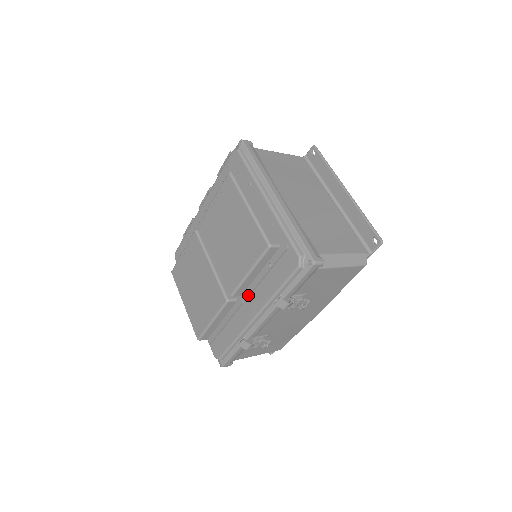
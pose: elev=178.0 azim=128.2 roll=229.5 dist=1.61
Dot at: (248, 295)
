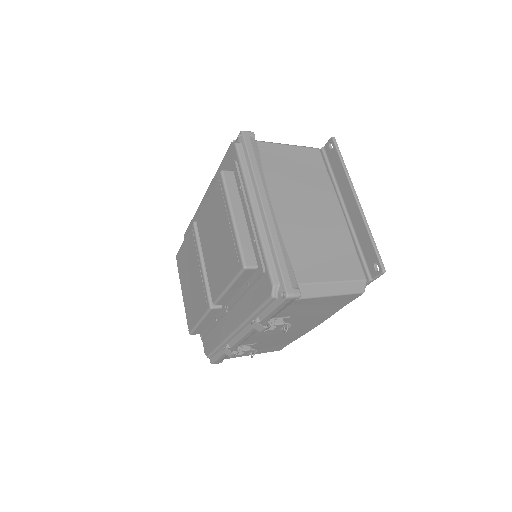
Dot at: (230, 307)
